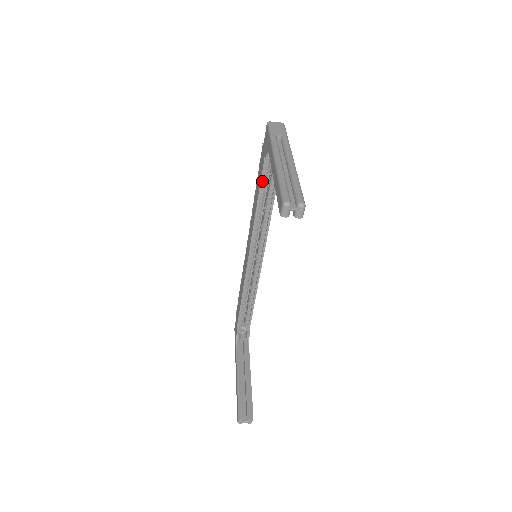
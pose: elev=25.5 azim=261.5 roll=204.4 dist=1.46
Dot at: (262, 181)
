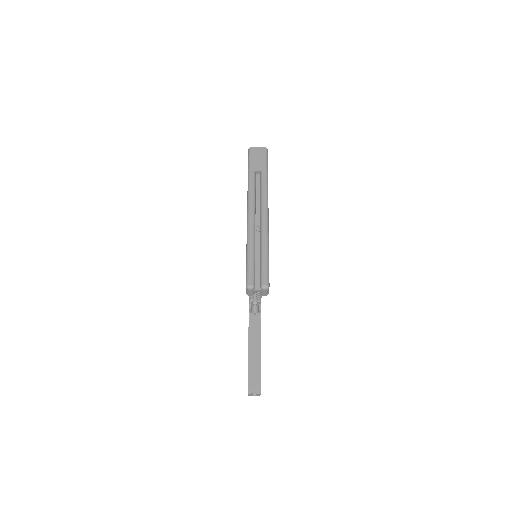
Dot at: occluded
